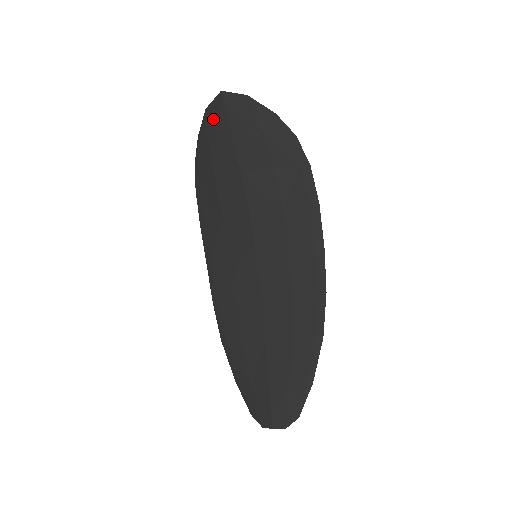
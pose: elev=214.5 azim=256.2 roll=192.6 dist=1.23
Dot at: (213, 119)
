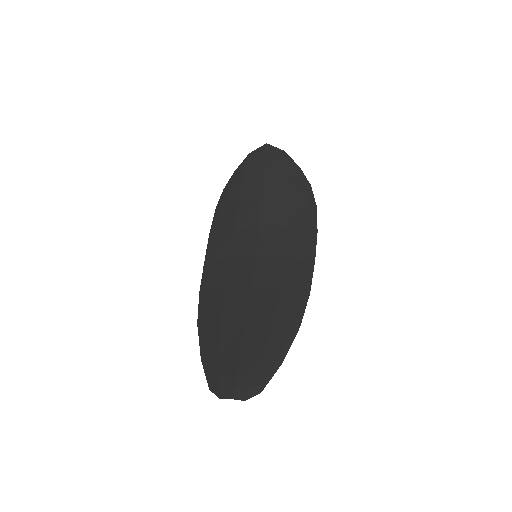
Dot at: (253, 160)
